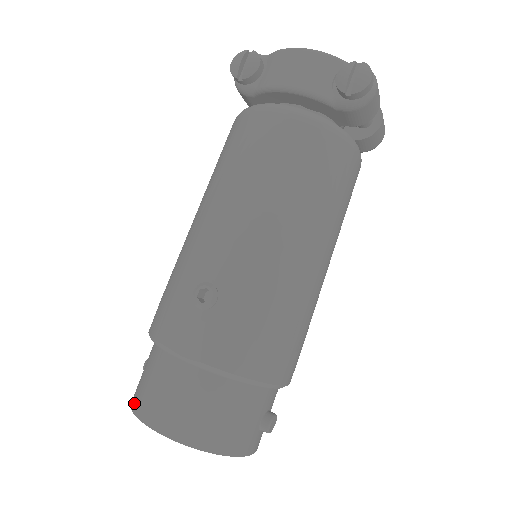
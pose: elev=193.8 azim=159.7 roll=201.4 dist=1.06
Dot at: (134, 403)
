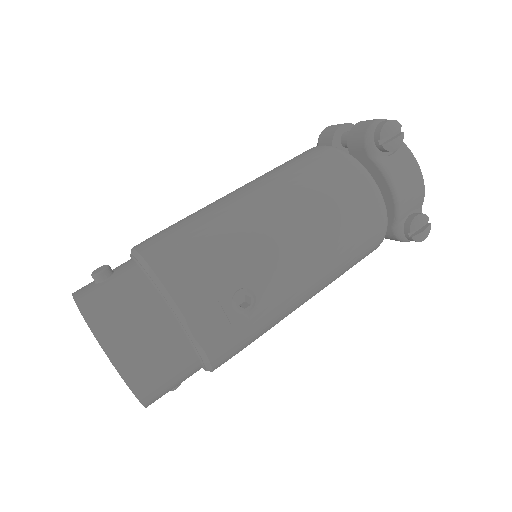
Dot at: (100, 328)
